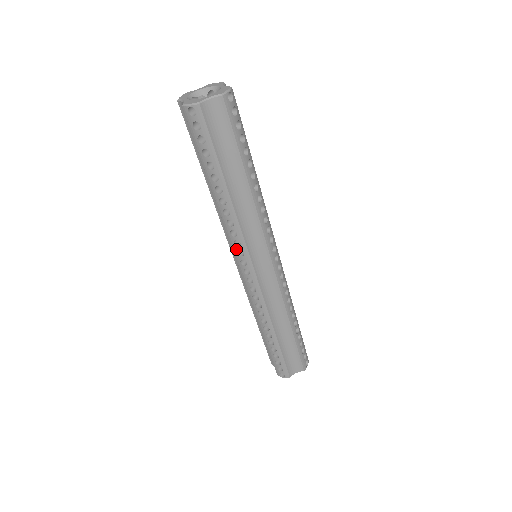
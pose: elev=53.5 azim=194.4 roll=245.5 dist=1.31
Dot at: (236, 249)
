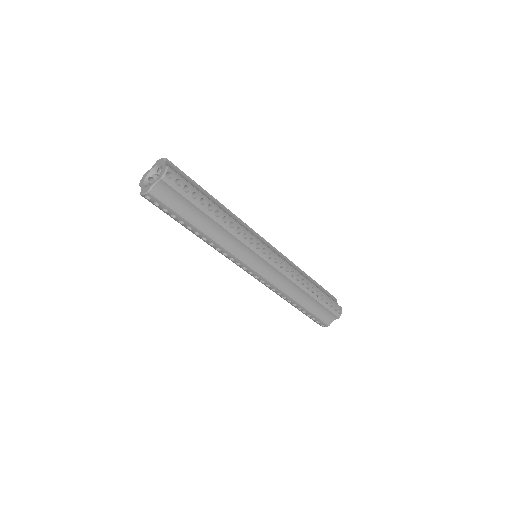
Dot at: (234, 262)
